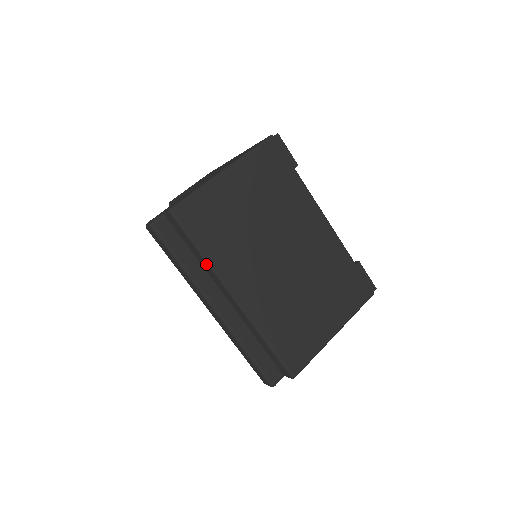
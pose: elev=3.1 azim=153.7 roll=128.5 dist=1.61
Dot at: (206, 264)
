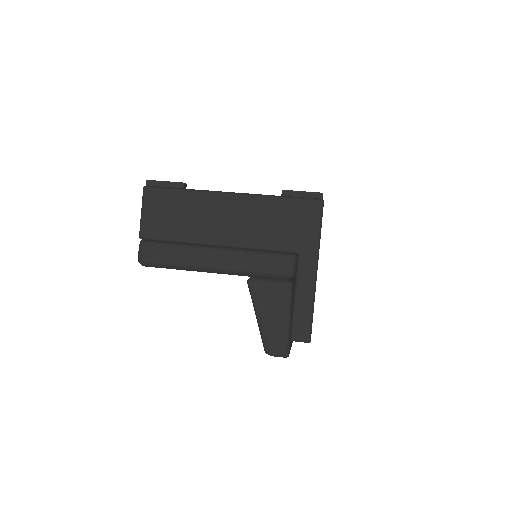
Dot at: occluded
